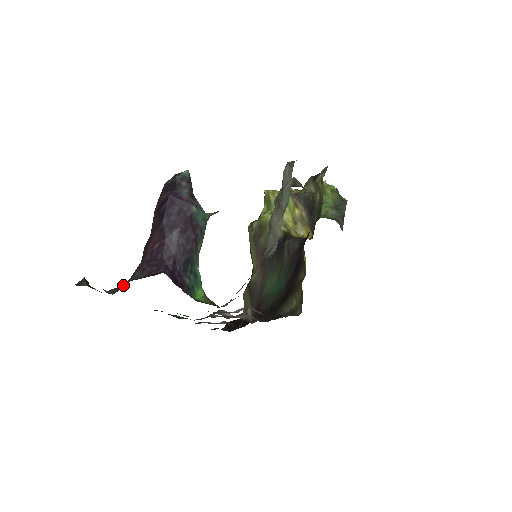
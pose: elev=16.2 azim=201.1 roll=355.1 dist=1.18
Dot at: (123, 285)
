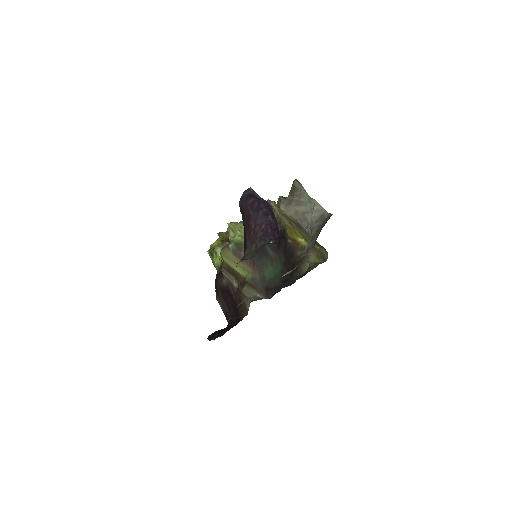
Dot at: (254, 252)
